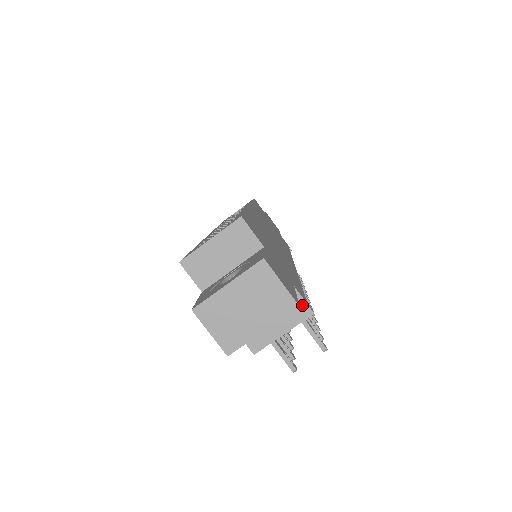
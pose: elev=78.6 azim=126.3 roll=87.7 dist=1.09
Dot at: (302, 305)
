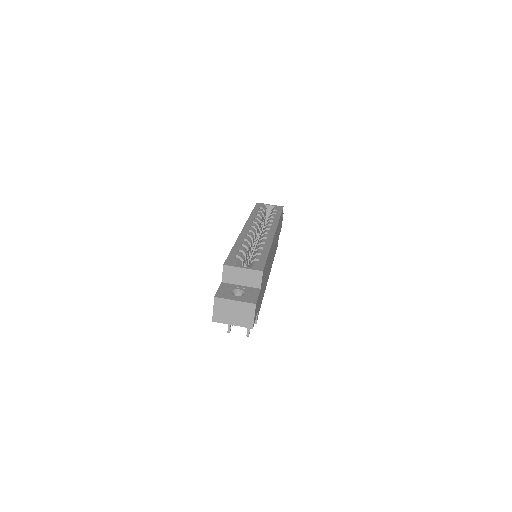
Dot at: occluded
